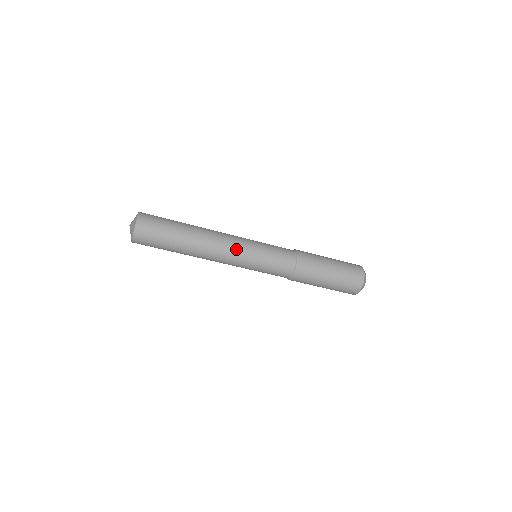
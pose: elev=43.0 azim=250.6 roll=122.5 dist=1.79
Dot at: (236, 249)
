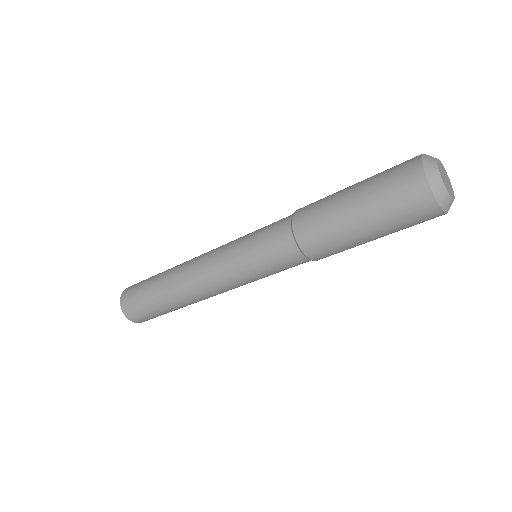
Dot at: (213, 254)
